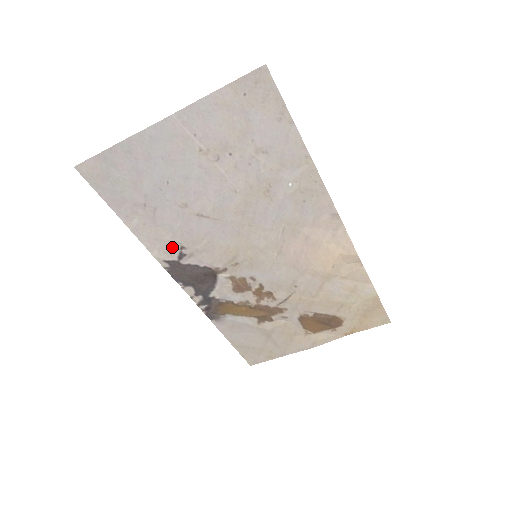
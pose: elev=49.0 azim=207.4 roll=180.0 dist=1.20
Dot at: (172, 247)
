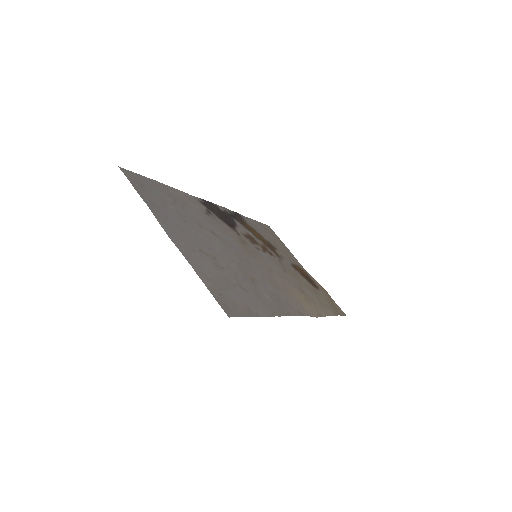
Dot at: (201, 208)
